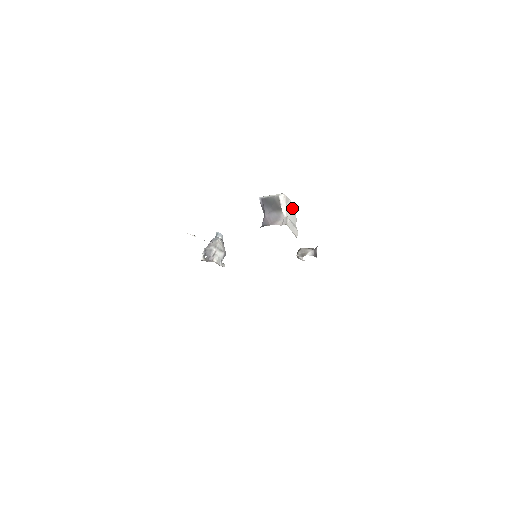
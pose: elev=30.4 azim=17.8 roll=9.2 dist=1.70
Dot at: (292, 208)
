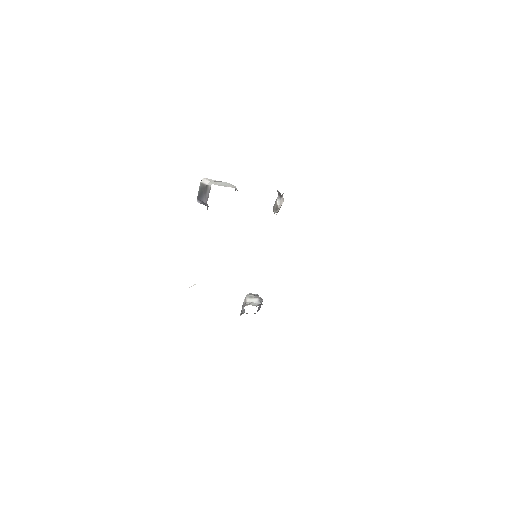
Dot at: (223, 183)
